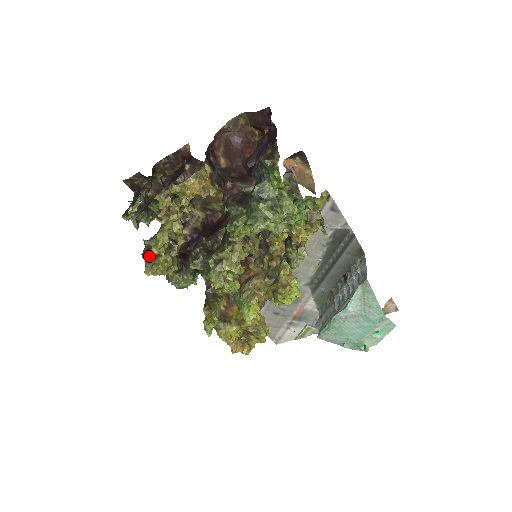
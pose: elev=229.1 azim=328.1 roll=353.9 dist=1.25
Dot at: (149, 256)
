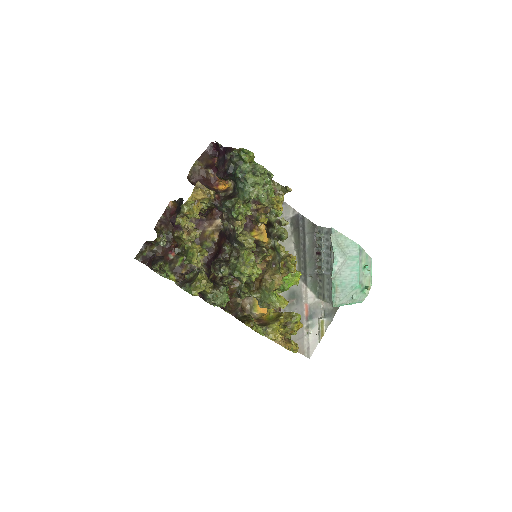
Dot at: (188, 284)
